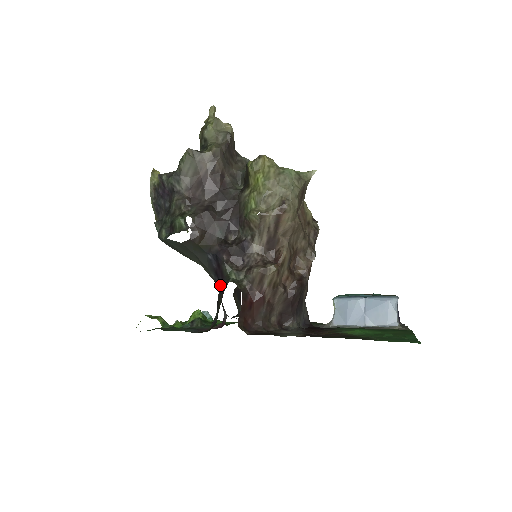
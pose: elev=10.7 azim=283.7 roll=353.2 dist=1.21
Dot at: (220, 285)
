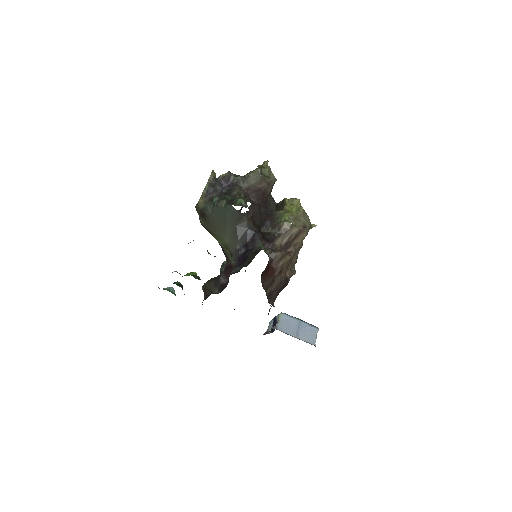
Dot at: (249, 251)
